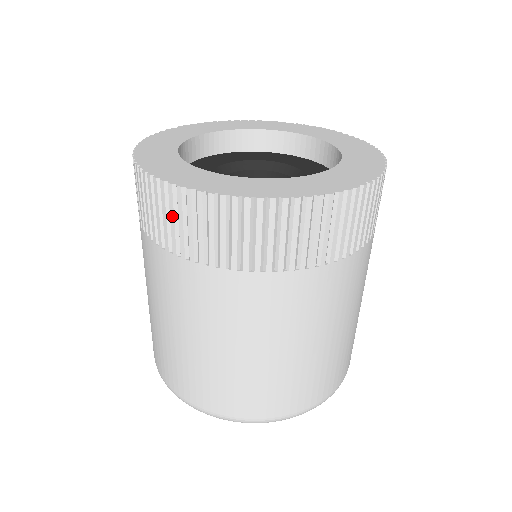
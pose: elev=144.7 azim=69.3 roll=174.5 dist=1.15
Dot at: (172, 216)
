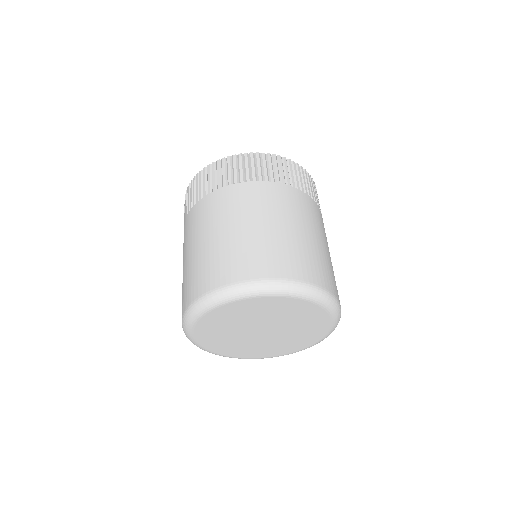
Dot at: (241, 166)
